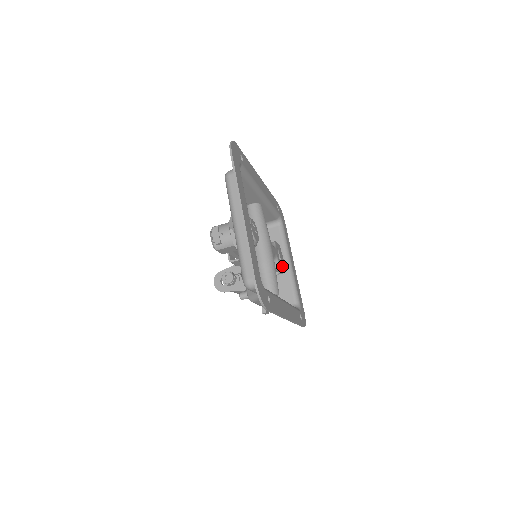
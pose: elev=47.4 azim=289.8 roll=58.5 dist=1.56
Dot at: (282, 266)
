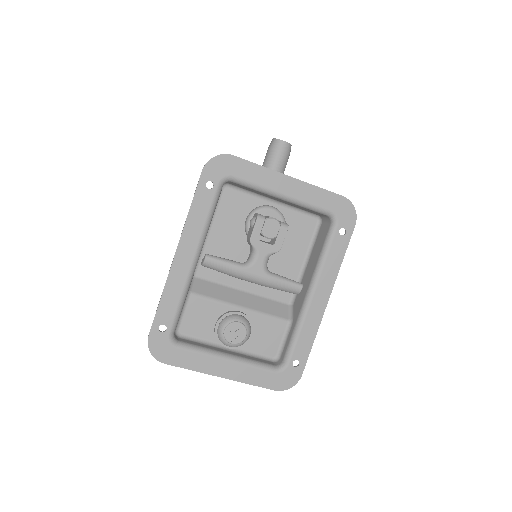
Dot at: (280, 239)
